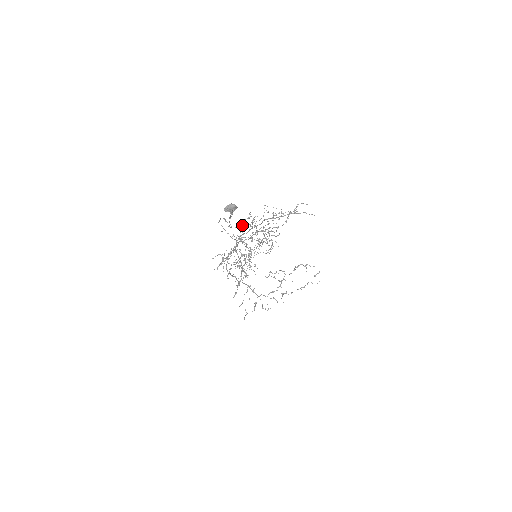
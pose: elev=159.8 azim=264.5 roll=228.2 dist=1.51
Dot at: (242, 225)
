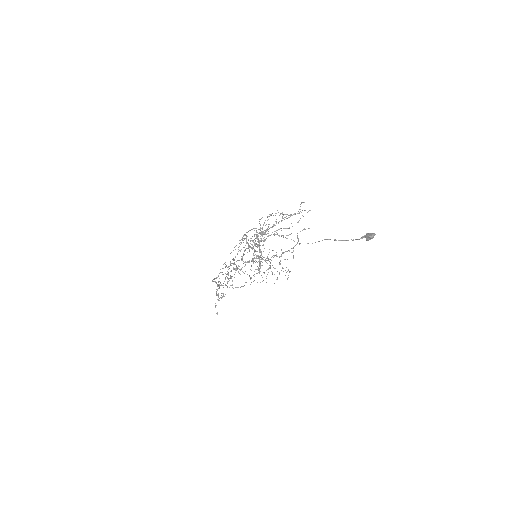
Dot at: (258, 233)
